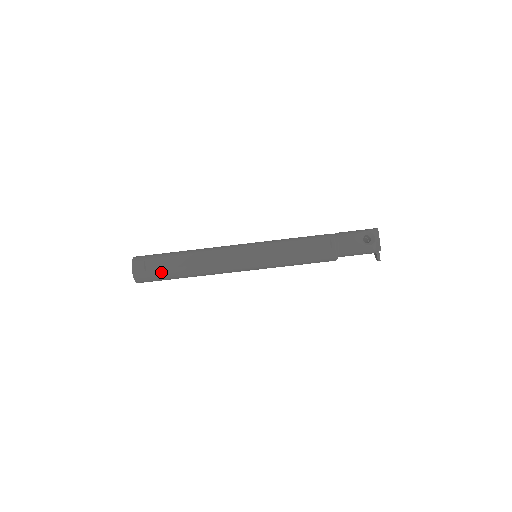
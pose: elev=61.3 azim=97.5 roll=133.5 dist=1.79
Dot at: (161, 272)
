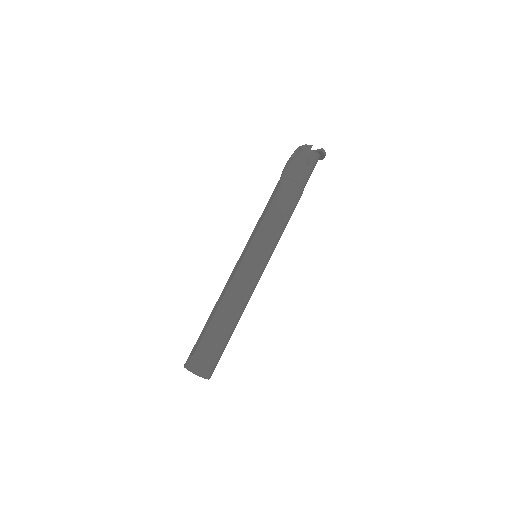
Dot at: (203, 342)
